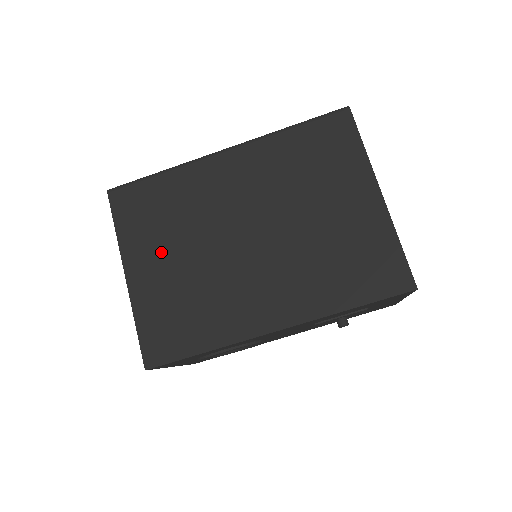
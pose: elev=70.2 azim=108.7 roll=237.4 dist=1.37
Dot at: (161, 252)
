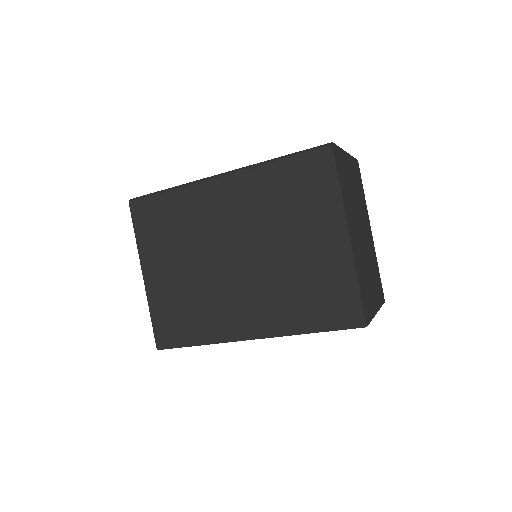
Dot at: (168, 261)
